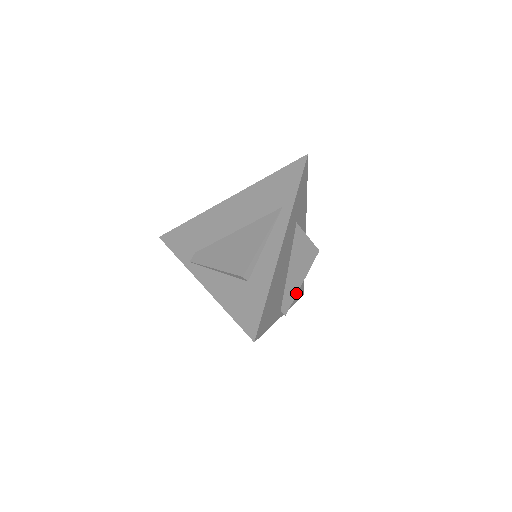
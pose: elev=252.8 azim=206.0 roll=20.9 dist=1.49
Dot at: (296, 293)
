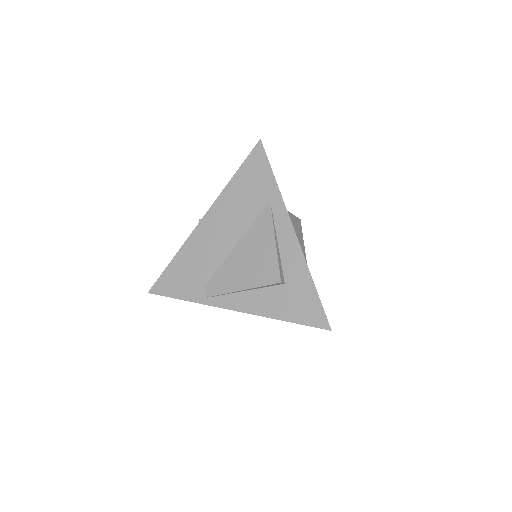
Dot at: occluded
